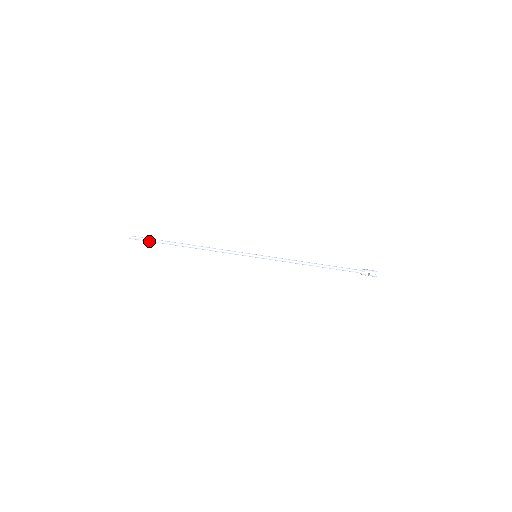
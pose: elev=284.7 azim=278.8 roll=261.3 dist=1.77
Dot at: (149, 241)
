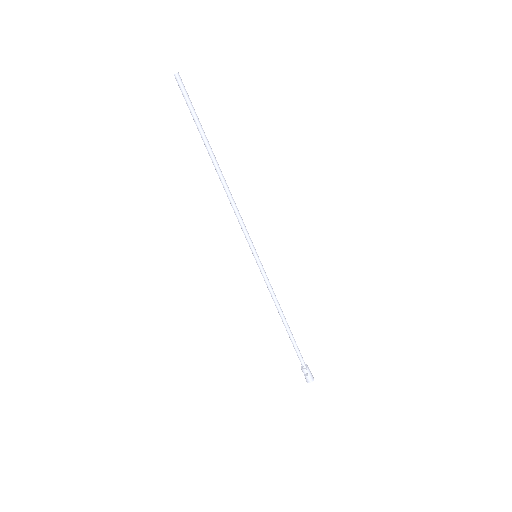
Dot at: (189, 108)
